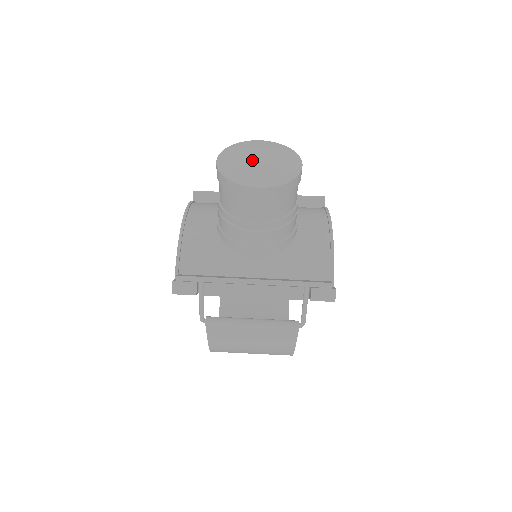
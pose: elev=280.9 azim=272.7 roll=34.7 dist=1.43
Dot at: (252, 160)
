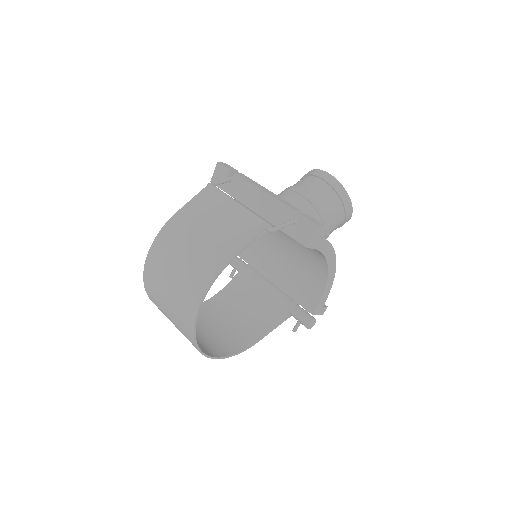
Dot at: occluded
